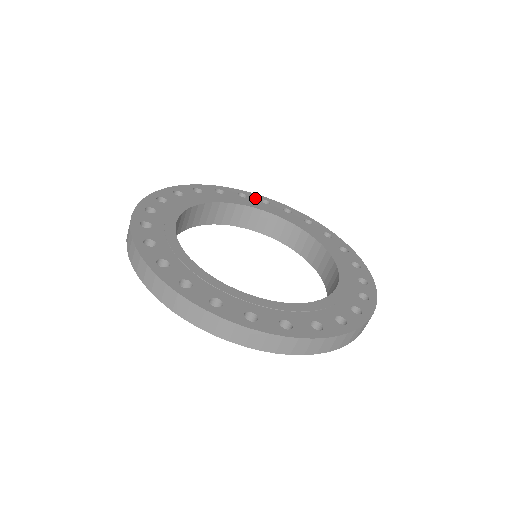
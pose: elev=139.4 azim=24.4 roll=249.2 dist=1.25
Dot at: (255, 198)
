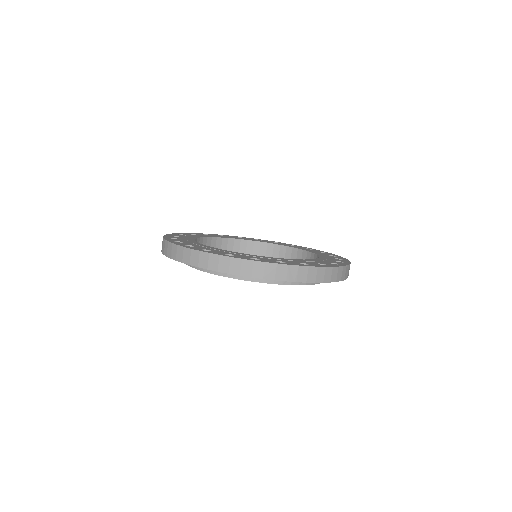
Dot at: (200, 234)
